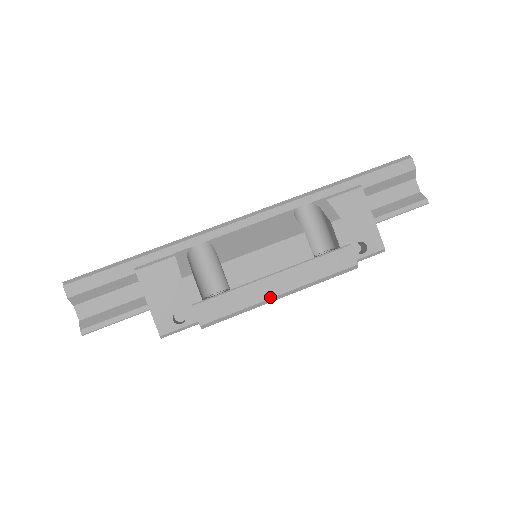
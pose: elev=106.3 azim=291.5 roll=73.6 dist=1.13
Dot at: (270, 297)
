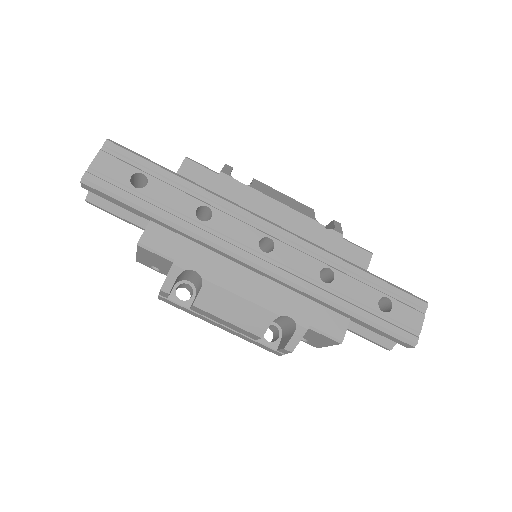
Dot at: (212, 324)
